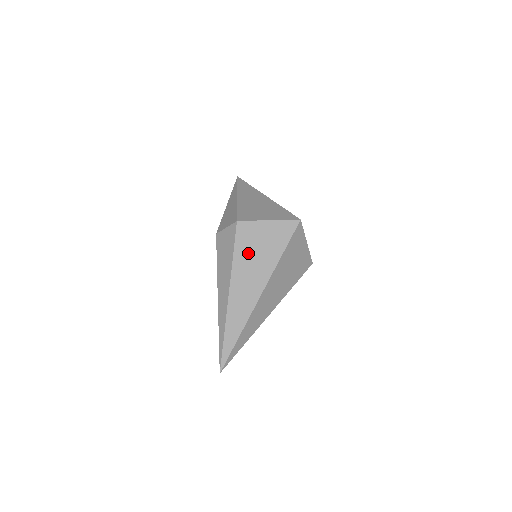
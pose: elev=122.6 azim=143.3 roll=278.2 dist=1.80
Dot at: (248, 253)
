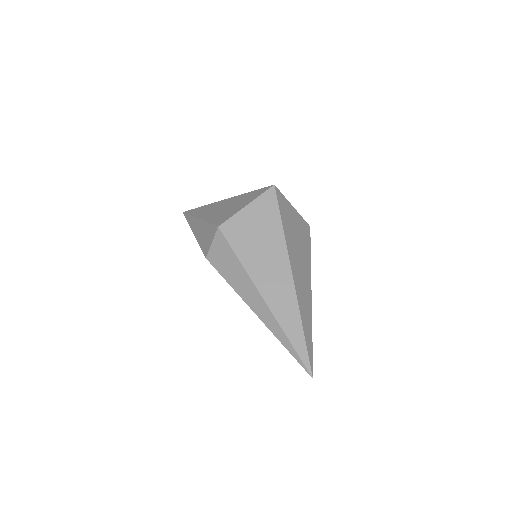
Dot at: (251, 247)
